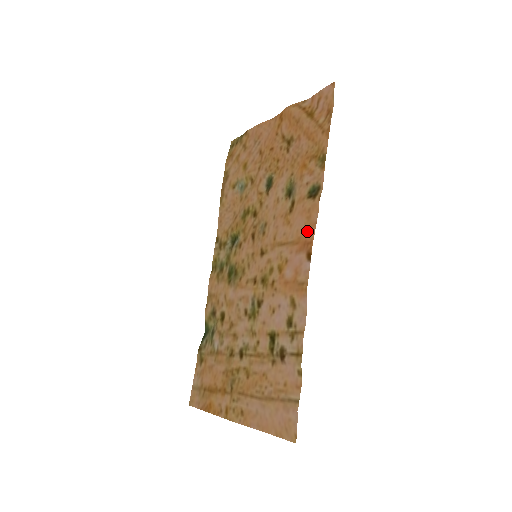
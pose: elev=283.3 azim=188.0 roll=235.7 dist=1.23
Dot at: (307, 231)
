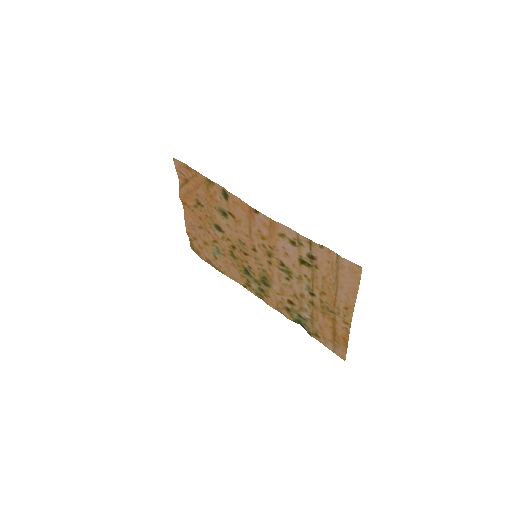
Dot at: (244, 208)
